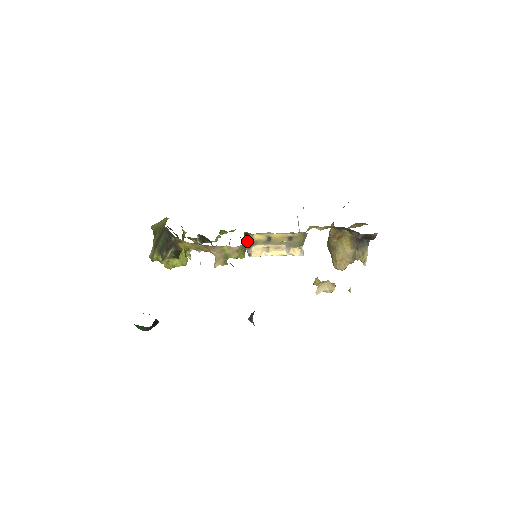
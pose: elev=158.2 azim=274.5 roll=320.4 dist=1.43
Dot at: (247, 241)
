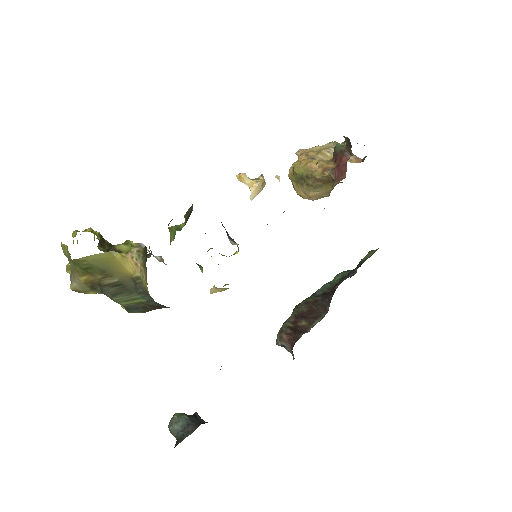
Dot at: occluded
